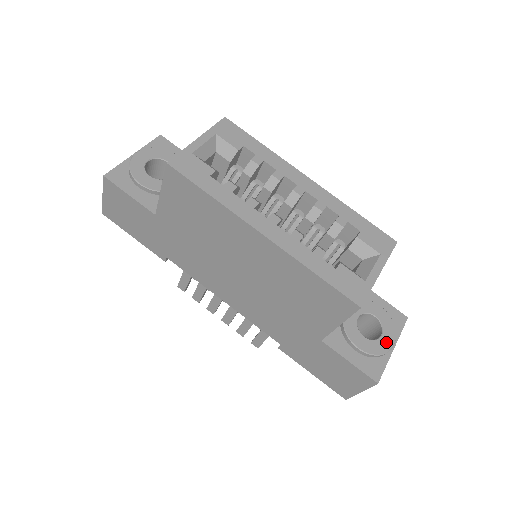
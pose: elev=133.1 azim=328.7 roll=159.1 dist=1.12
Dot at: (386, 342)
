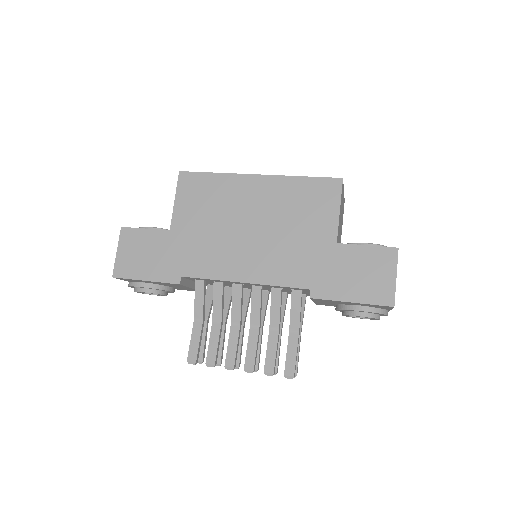
Dot at: occluded
